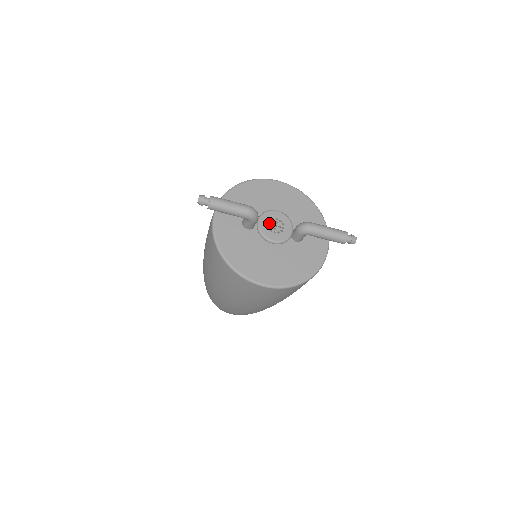
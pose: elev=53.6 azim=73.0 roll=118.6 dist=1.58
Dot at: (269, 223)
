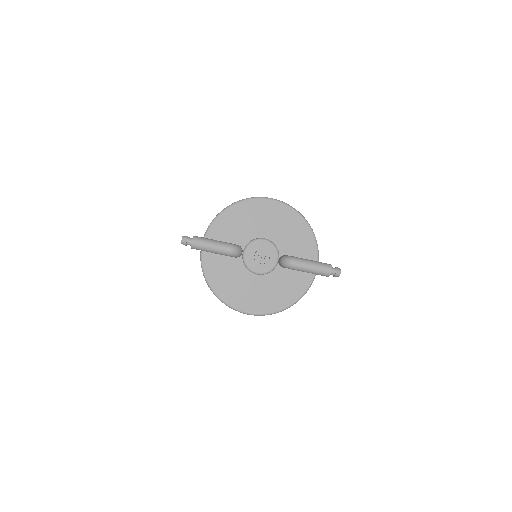
Dot at: occluded
